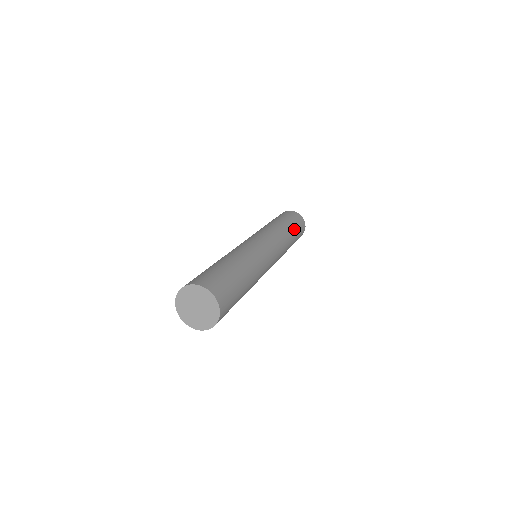
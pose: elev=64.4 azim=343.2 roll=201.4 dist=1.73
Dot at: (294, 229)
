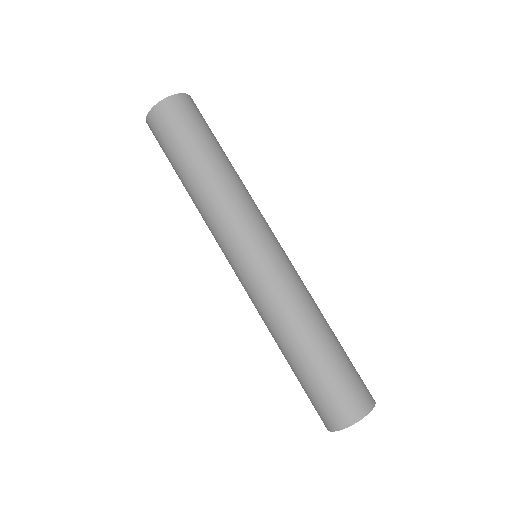
Dot at: (221, 148)
